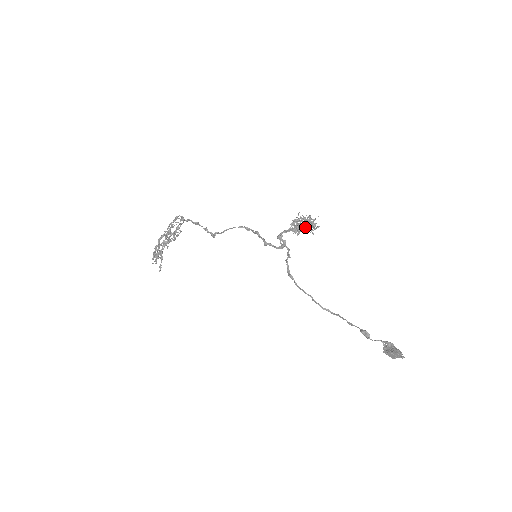
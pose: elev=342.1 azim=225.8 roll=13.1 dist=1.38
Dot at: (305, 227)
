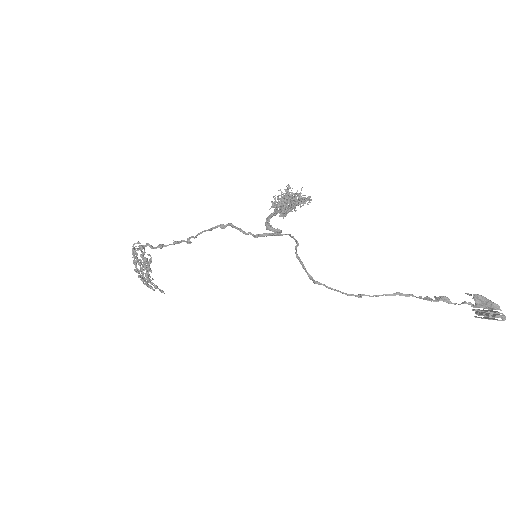
Dot at: occluded
